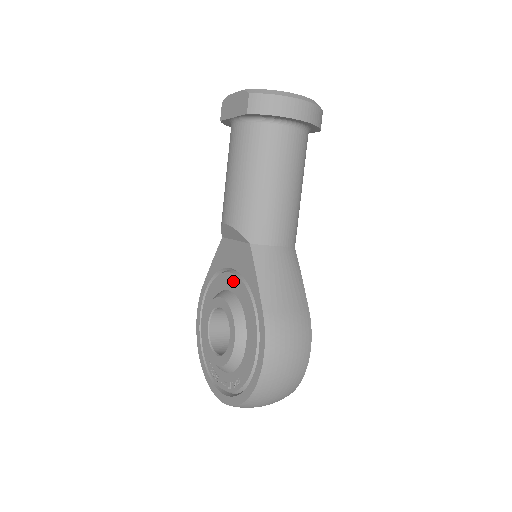
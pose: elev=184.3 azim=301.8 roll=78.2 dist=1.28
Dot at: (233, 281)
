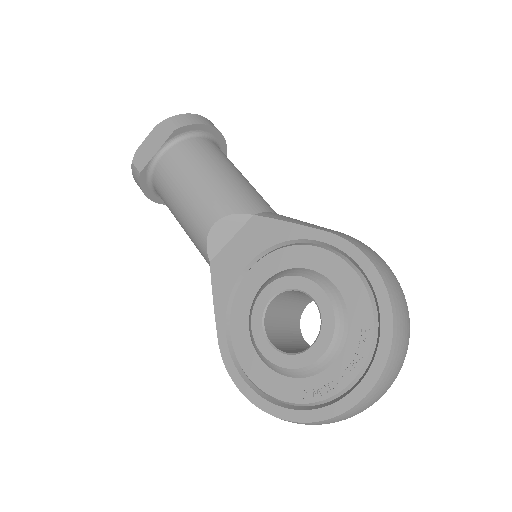
Dot at: (261, 269)
